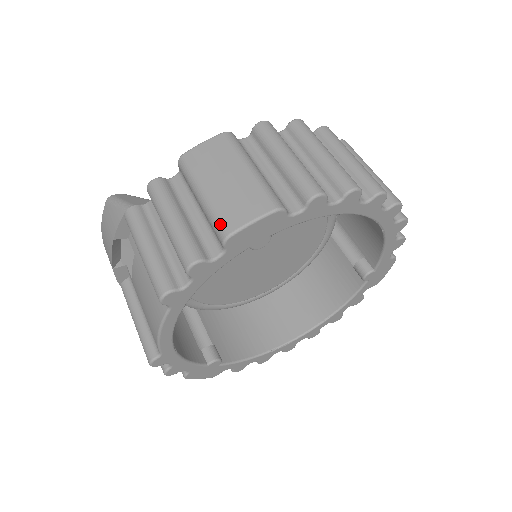
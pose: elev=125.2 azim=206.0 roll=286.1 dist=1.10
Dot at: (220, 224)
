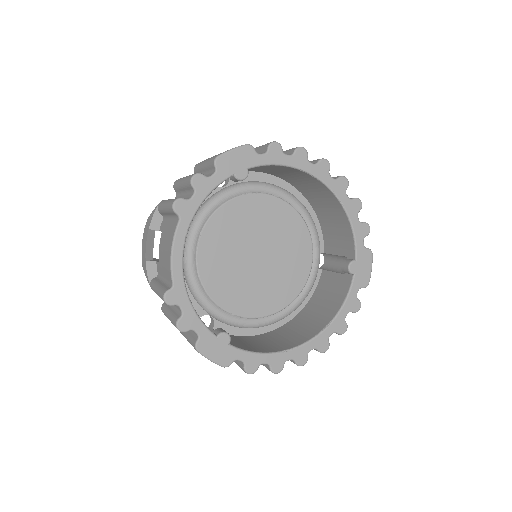
Dot at: (213, 158)
